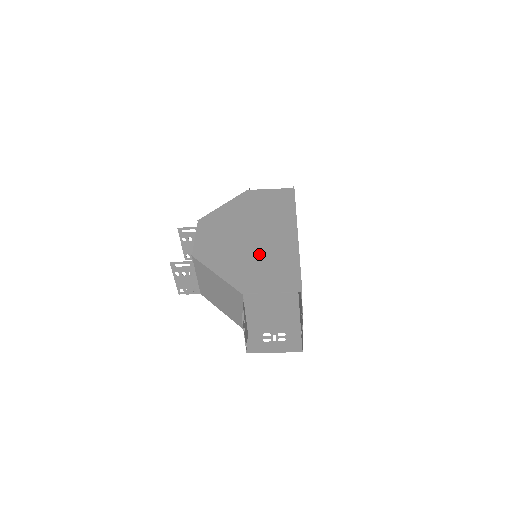
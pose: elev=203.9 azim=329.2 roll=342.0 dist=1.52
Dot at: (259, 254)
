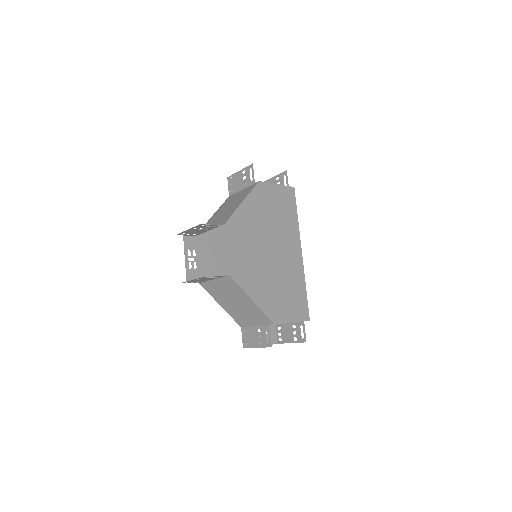
Dot at: (280, 277)
